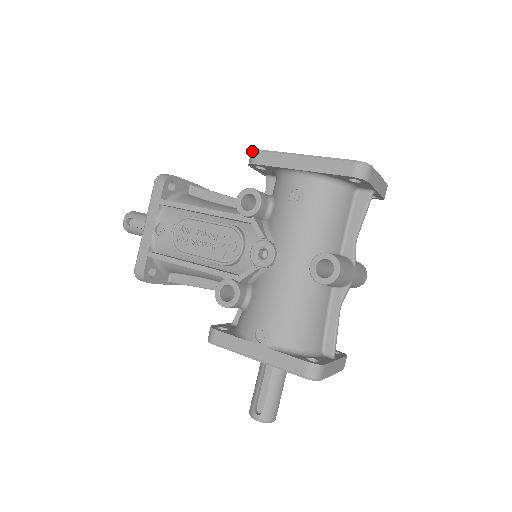
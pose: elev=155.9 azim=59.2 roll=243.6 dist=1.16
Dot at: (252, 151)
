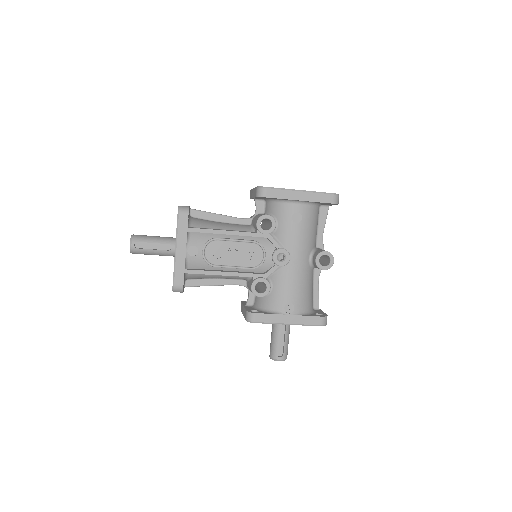
Dot at: (261, 188)
